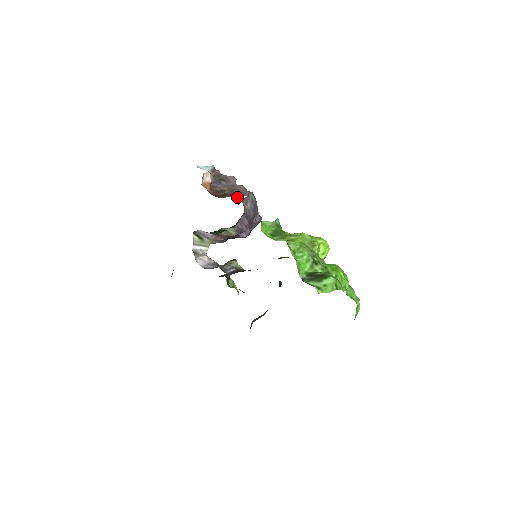
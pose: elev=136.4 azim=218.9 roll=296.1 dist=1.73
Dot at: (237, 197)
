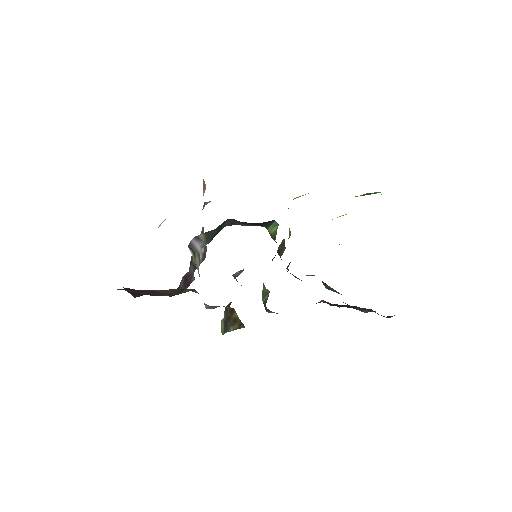
Dot at: occluded
